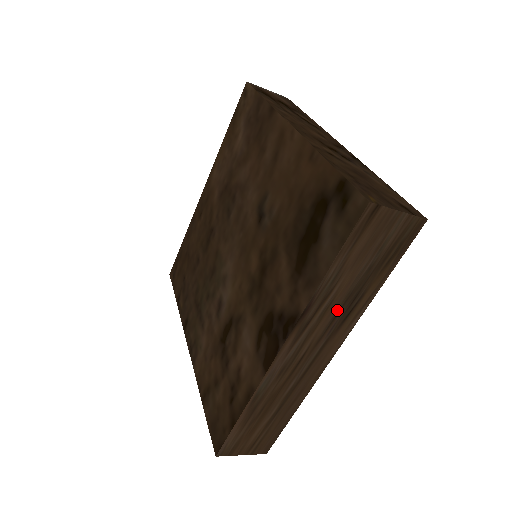
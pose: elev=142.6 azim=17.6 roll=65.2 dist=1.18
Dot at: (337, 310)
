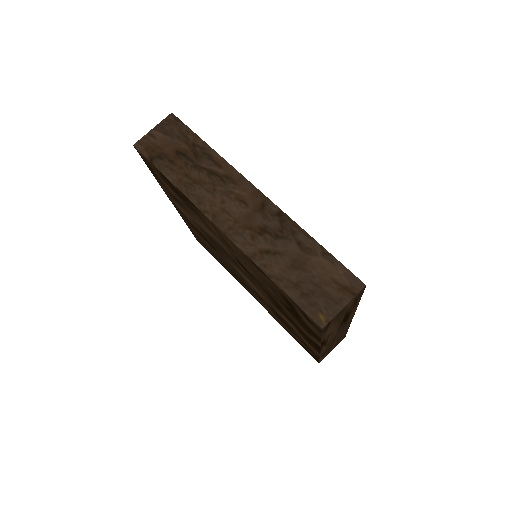
Dot at: (340, 325)
